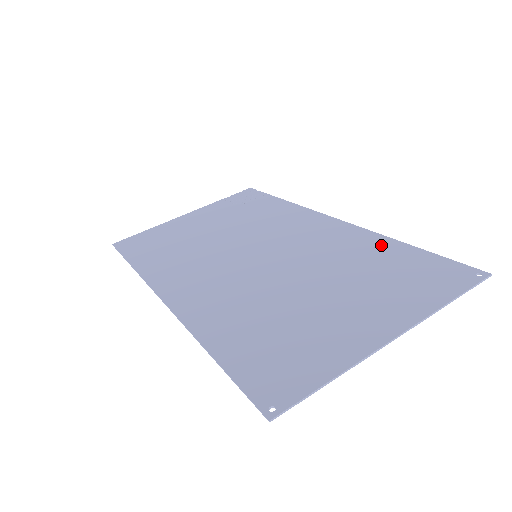
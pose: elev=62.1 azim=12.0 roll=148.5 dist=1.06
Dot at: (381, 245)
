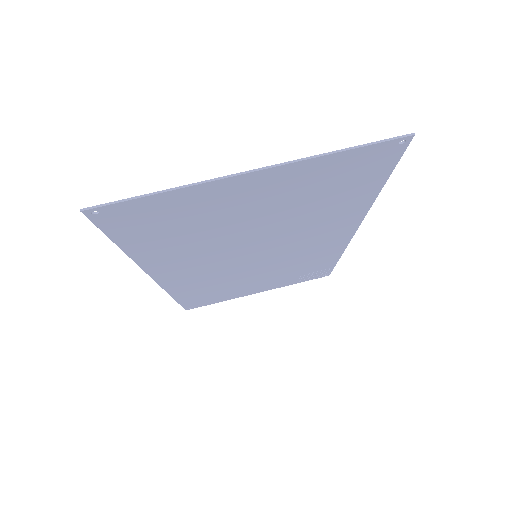
Dot at: (356, 202)
